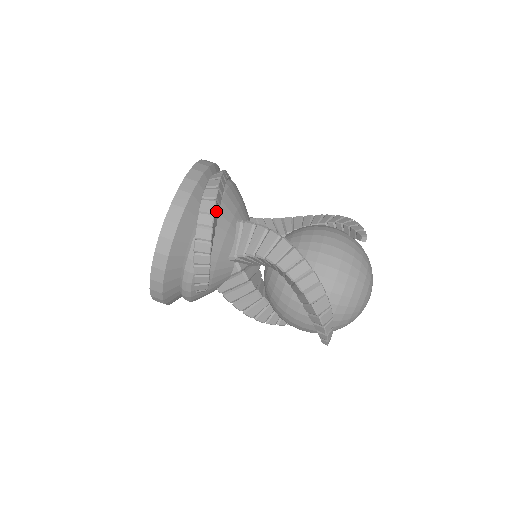
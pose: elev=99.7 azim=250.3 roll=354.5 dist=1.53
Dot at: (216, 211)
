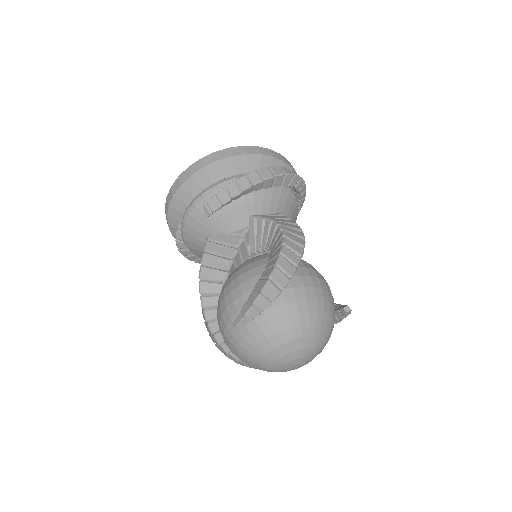
Dot at: (286, 179)
